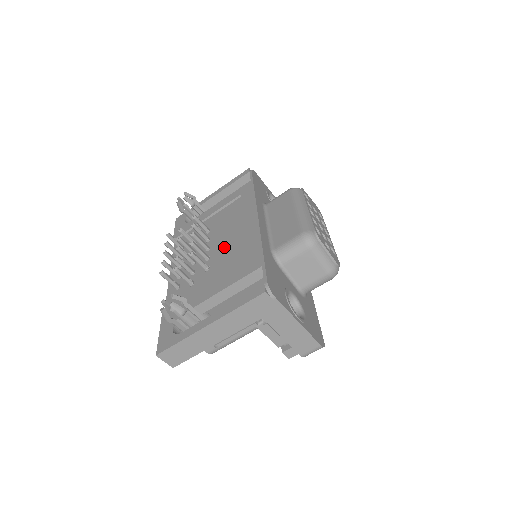
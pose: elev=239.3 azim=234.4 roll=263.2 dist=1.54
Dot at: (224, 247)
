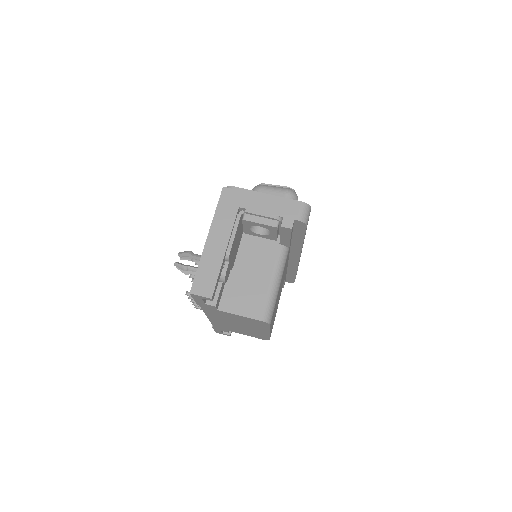
Dot at: occluded
